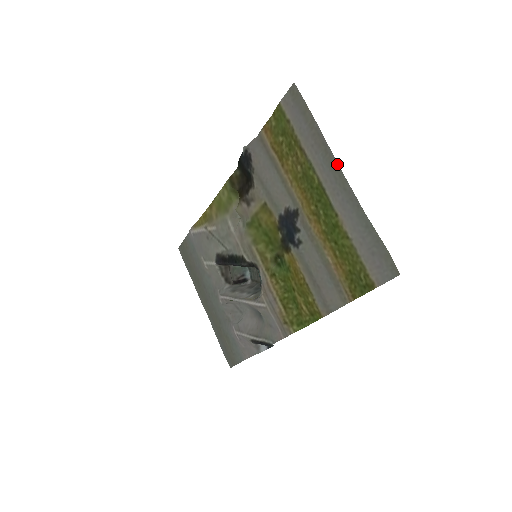
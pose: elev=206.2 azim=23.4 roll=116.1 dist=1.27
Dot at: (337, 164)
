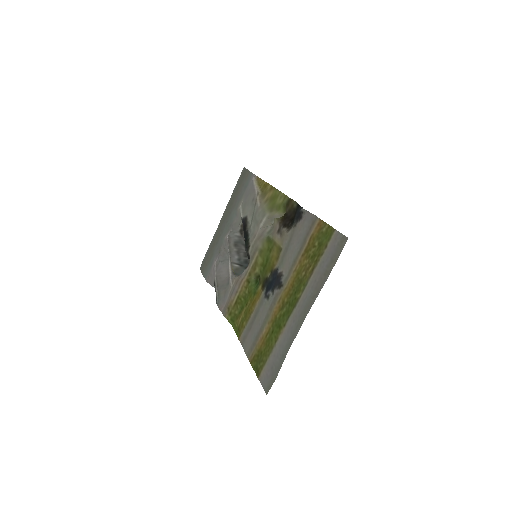
Dot at: (308, 312)
